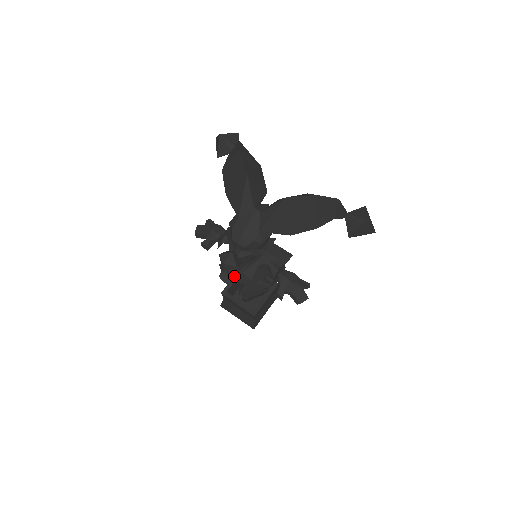
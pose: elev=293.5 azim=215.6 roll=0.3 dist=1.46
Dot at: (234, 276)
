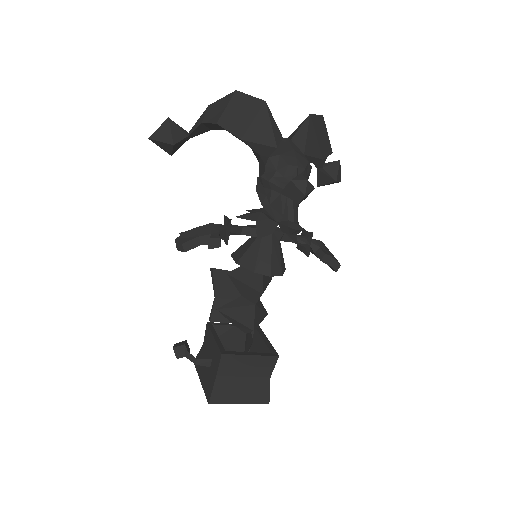
Dot at: (298, 225)
